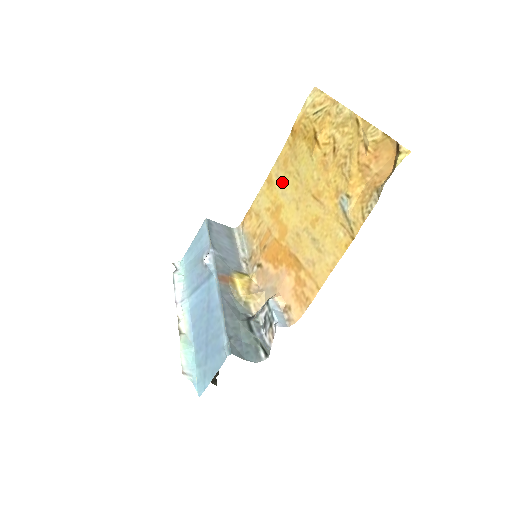
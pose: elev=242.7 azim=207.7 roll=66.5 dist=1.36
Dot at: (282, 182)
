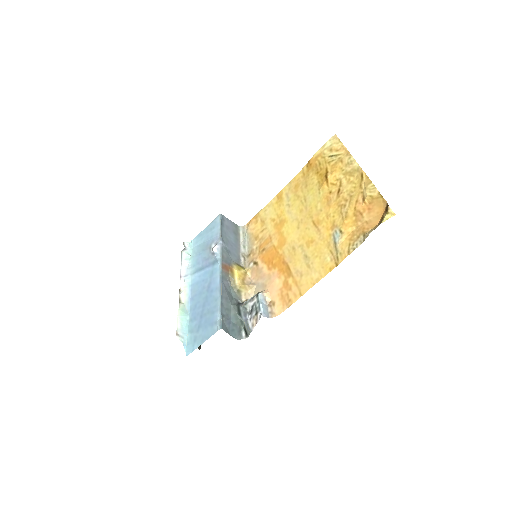
Dot at: (290, 202)
